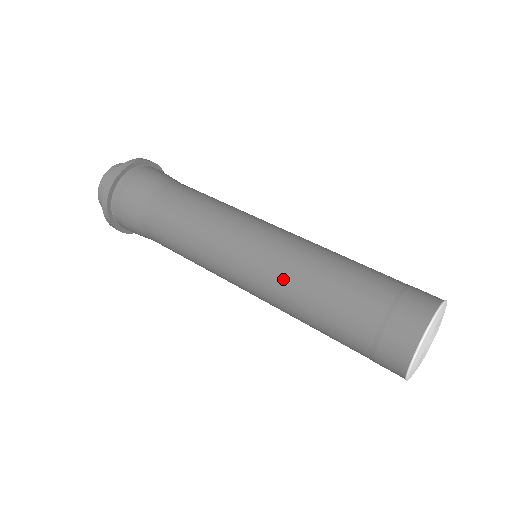
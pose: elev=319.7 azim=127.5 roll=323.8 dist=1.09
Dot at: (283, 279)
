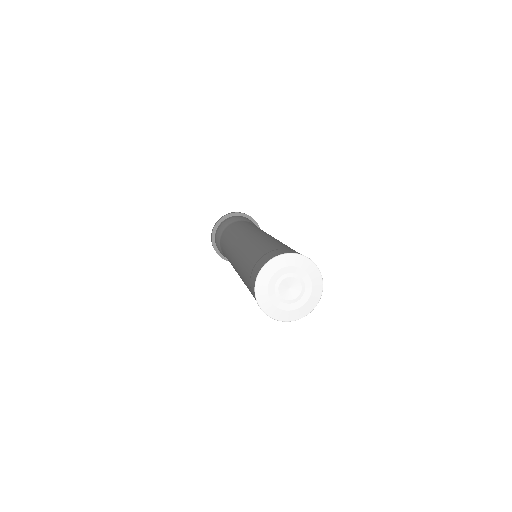
Dot at: (250, 241)
